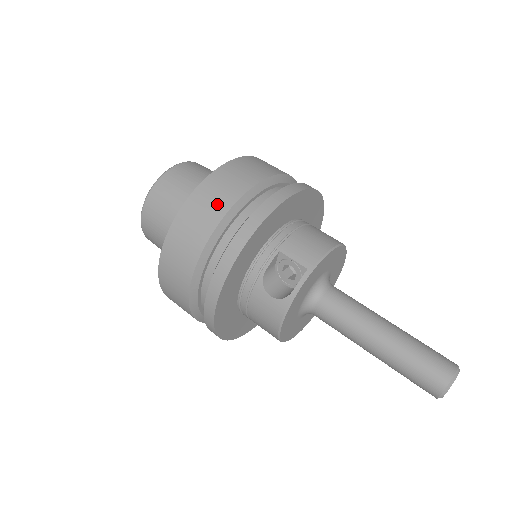
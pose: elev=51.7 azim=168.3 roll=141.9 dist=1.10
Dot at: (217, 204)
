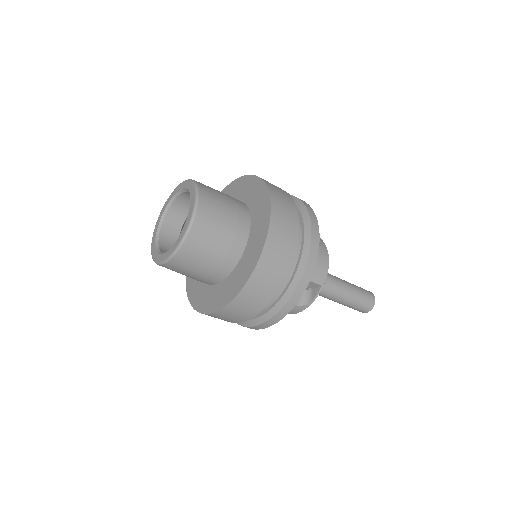
Dot at: (277, 274)
